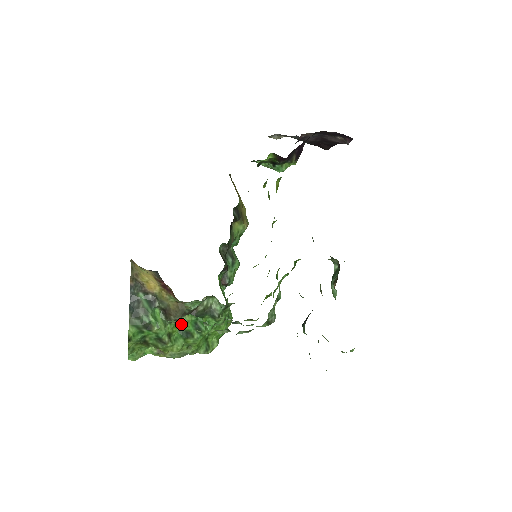
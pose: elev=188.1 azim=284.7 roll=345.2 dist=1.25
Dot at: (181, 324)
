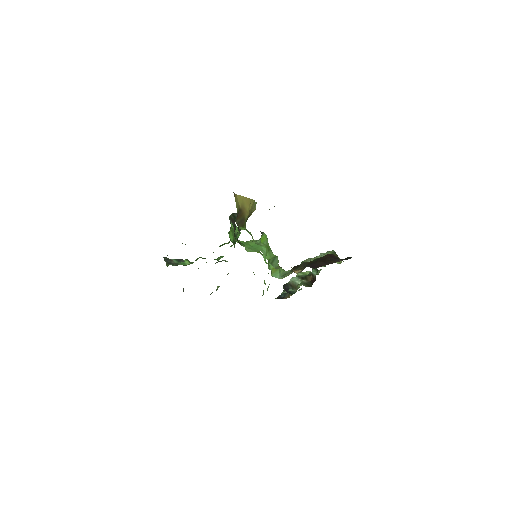
Dot at: occluded
